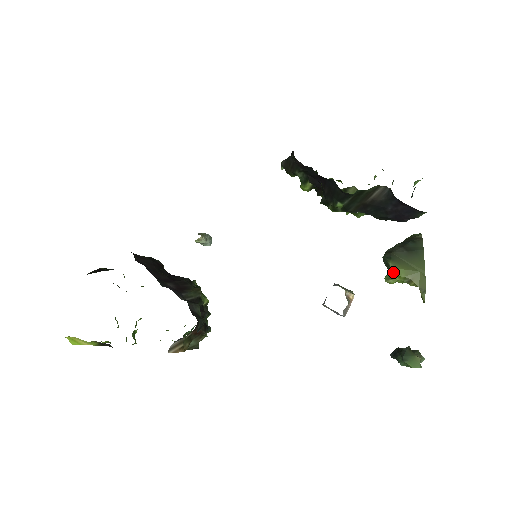
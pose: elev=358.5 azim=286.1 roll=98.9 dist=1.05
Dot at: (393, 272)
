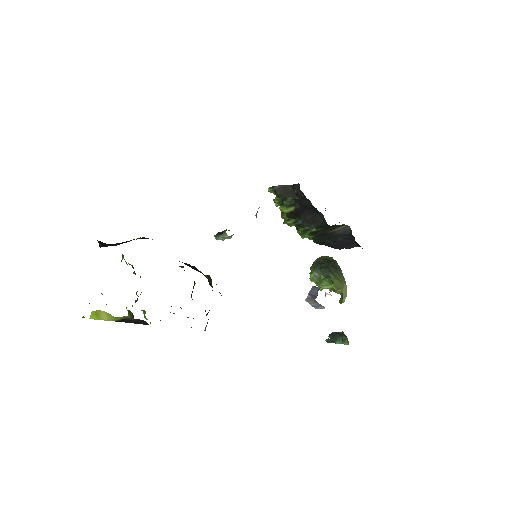
Dot at: (334, 282)
